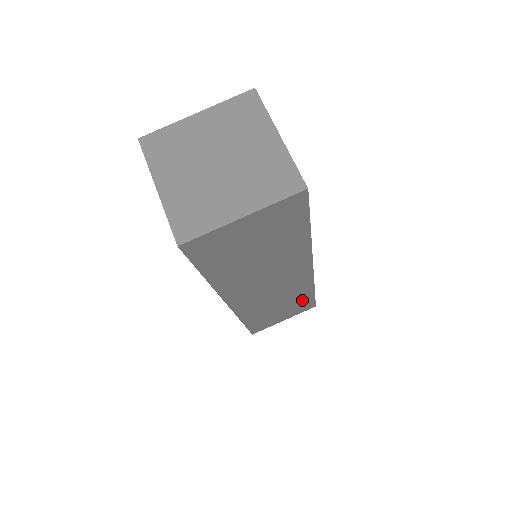
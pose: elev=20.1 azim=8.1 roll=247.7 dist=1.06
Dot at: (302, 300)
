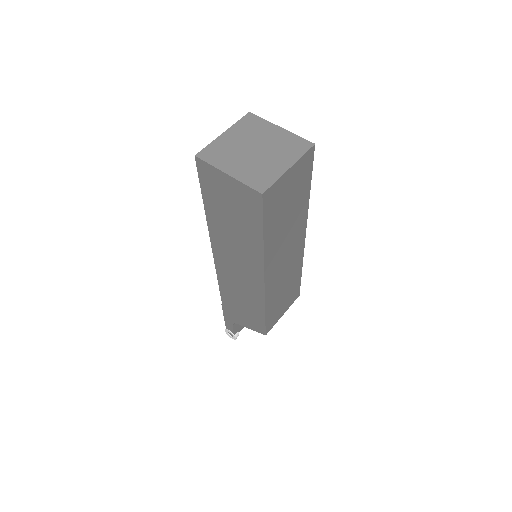
Dot at: (295, 284)
